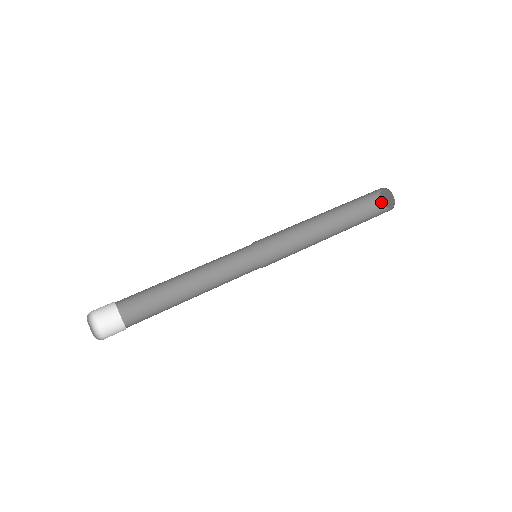
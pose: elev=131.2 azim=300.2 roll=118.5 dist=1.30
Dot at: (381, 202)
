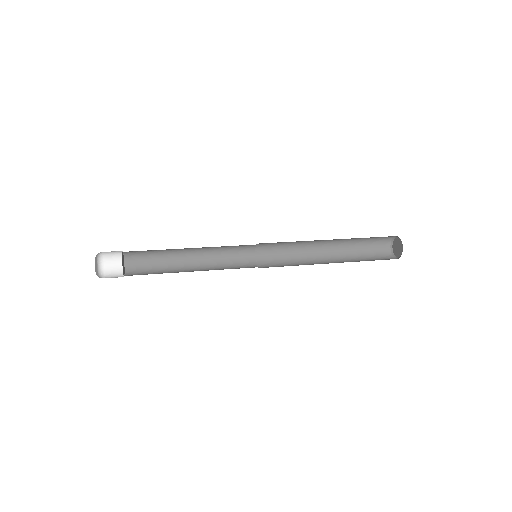
Dot at: (393, 253)
